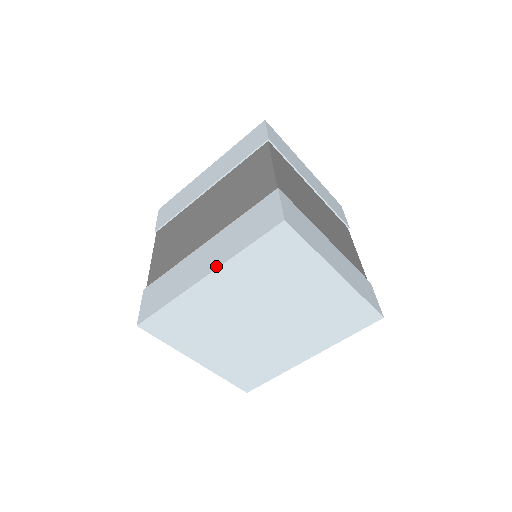
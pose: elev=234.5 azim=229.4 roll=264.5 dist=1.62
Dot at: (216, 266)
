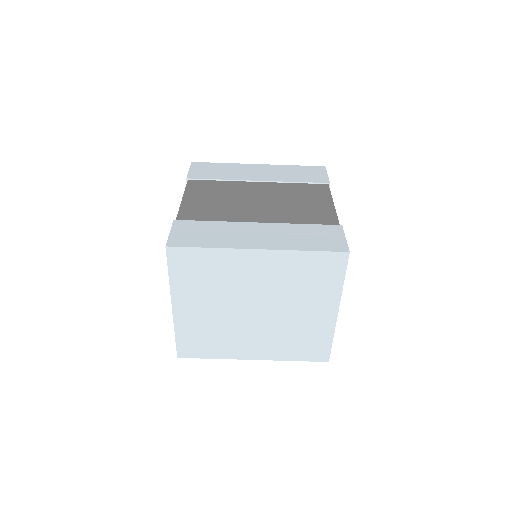
Dot at: (273, 247)
